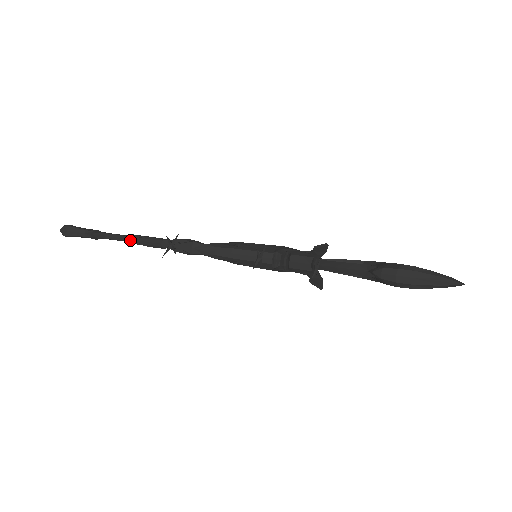
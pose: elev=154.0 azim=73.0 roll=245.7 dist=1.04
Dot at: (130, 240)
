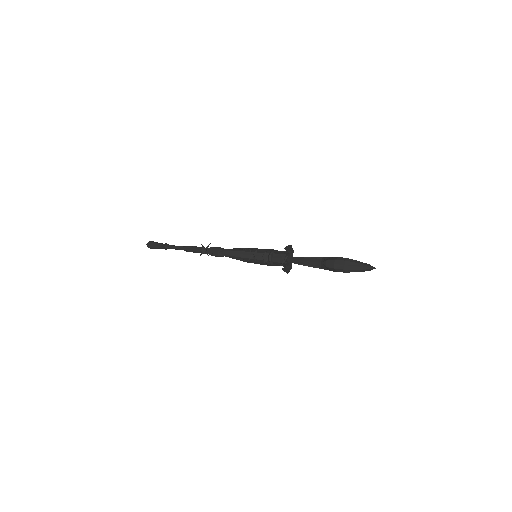
Dot at: (185, 249)
